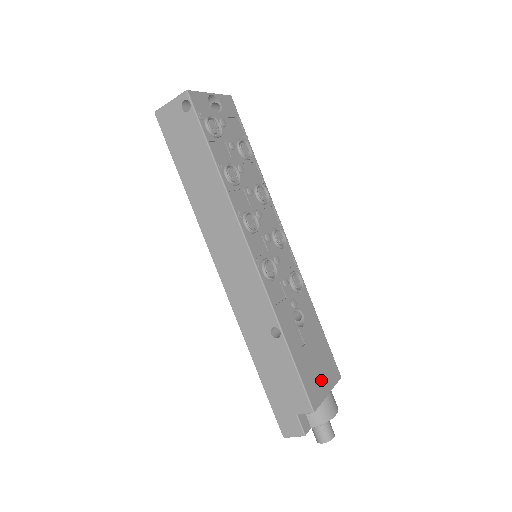
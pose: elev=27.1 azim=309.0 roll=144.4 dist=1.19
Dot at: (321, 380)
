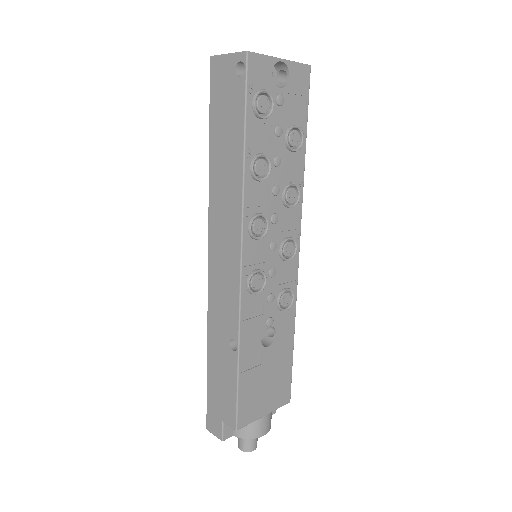
Dot at: (263, 401)
